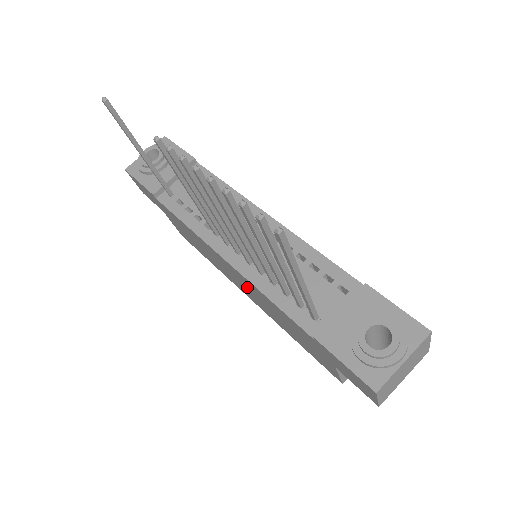
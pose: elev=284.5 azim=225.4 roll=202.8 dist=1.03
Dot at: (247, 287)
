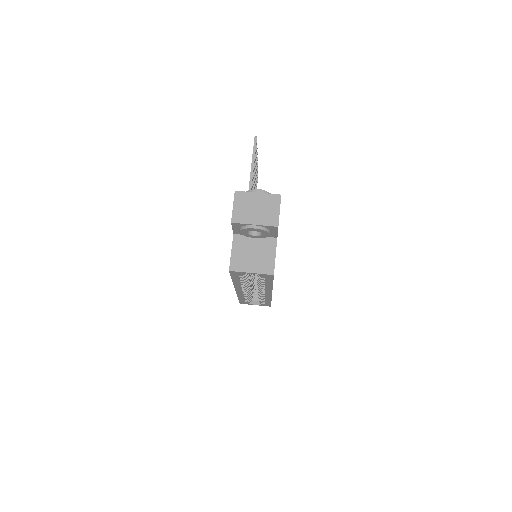
Dot at: occluded
